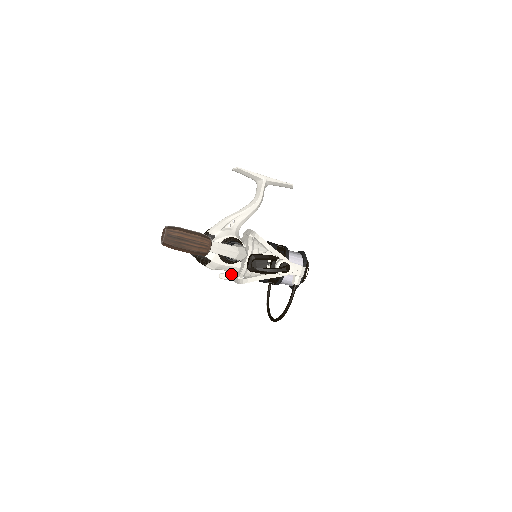
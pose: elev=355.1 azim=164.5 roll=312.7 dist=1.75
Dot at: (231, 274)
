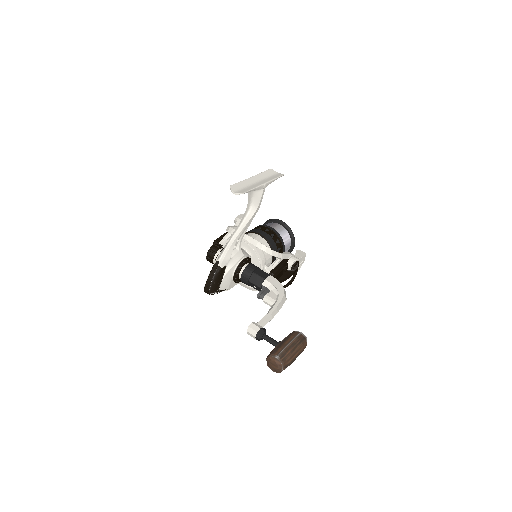
Dot at: occluded
